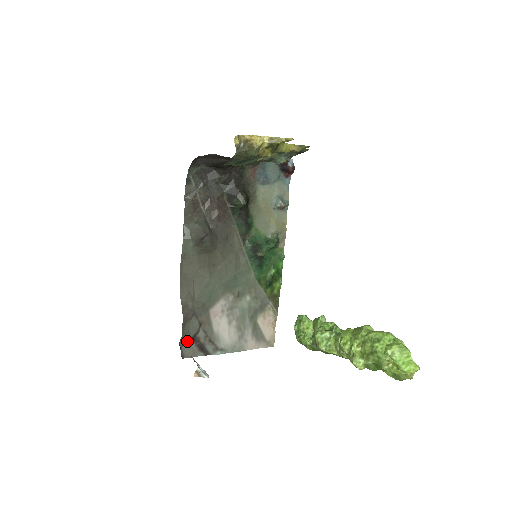
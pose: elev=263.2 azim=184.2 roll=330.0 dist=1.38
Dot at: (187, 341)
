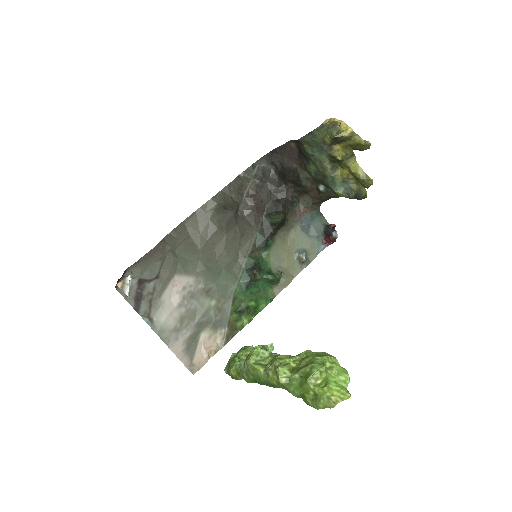
Dot at: (134, 278)
